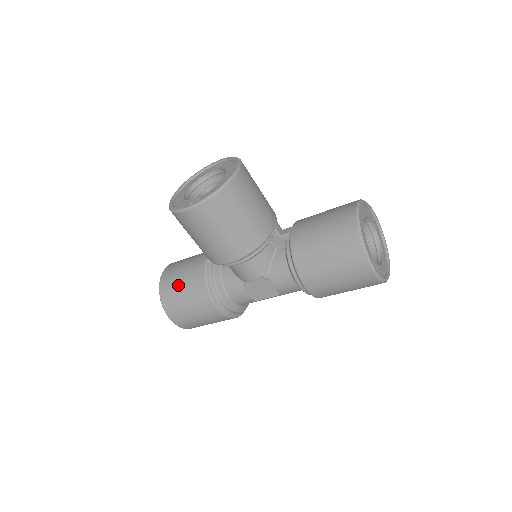
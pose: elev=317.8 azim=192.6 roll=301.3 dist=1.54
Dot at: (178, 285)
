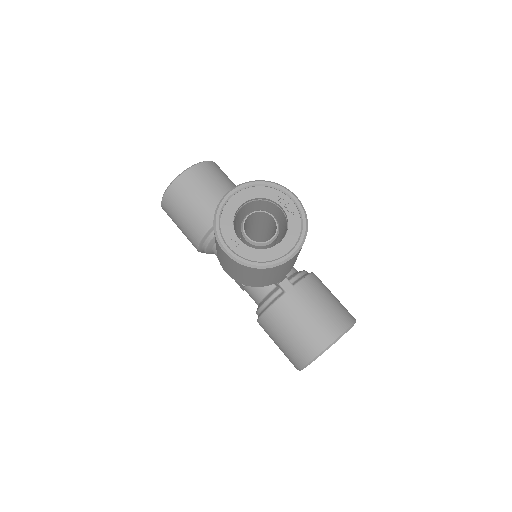
Dot at: (186, 205)
